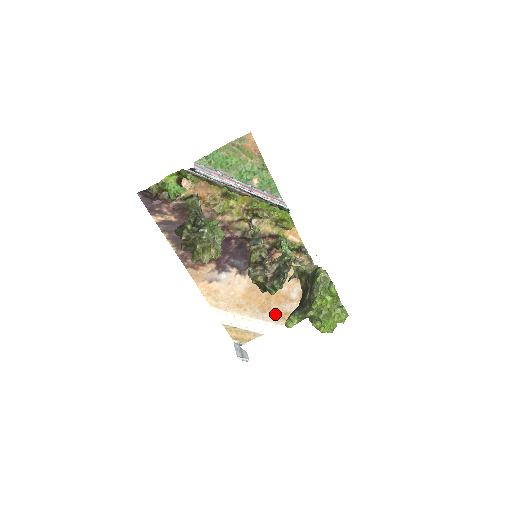
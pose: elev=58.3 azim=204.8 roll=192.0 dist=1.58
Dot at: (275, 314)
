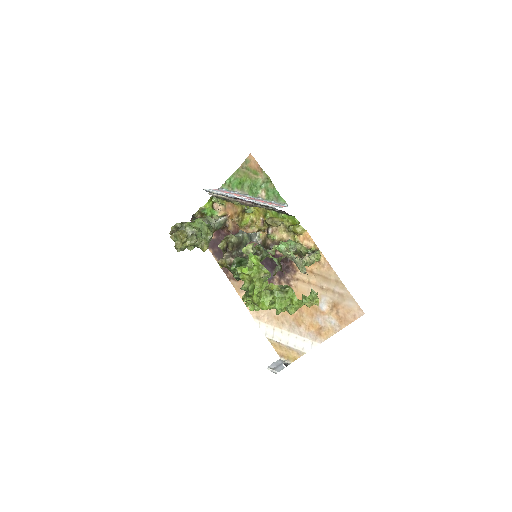
Dot at: (311, 329)
